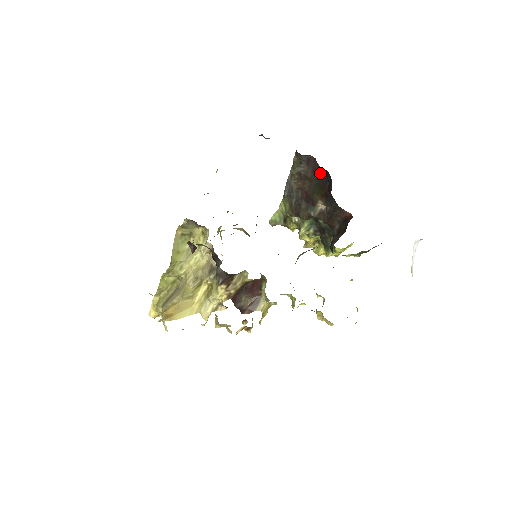
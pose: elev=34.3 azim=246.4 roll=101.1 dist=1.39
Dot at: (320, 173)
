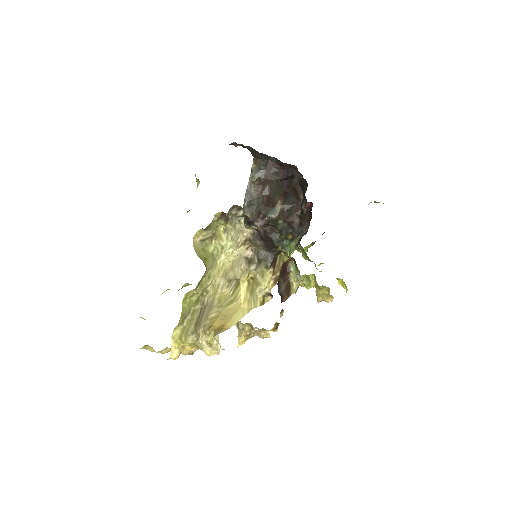
Dot at: (280, 173)
